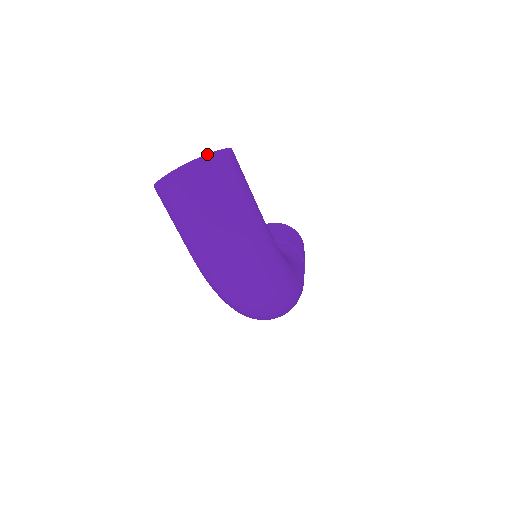
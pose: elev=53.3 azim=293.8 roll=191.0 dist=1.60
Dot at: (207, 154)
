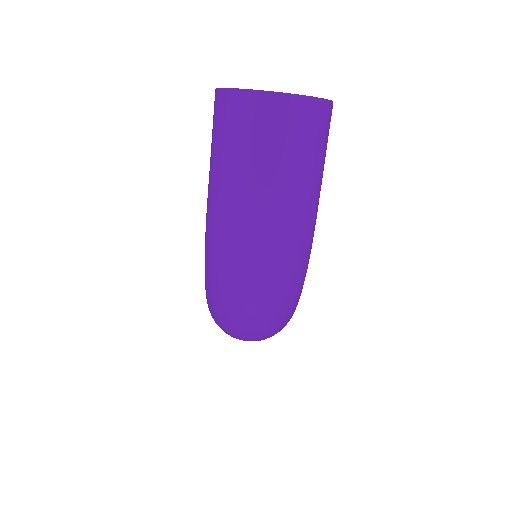
Dot at: occluded
